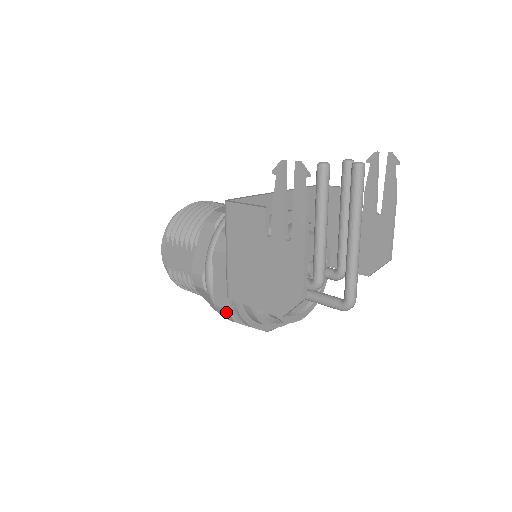
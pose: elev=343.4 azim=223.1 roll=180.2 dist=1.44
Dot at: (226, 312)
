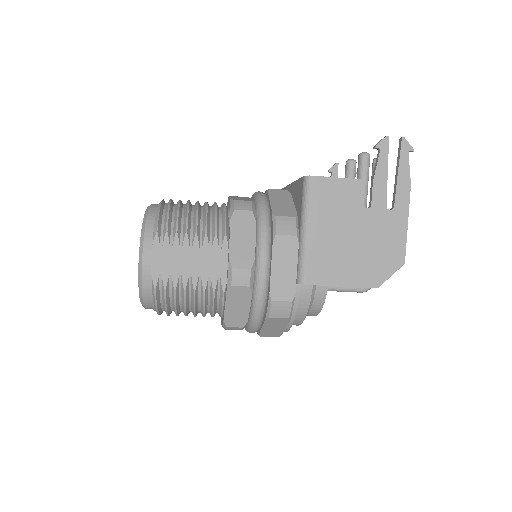
Dot at: (286, 306)
